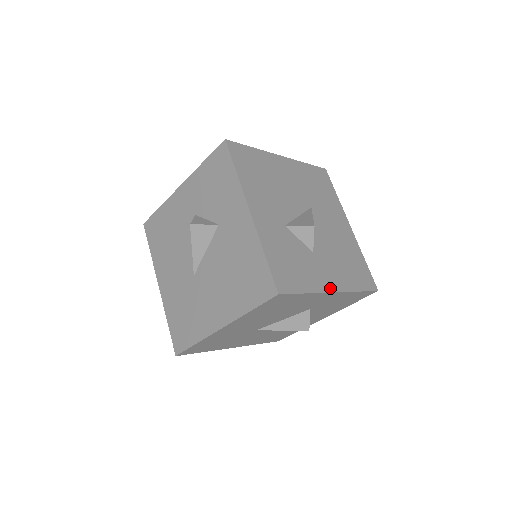
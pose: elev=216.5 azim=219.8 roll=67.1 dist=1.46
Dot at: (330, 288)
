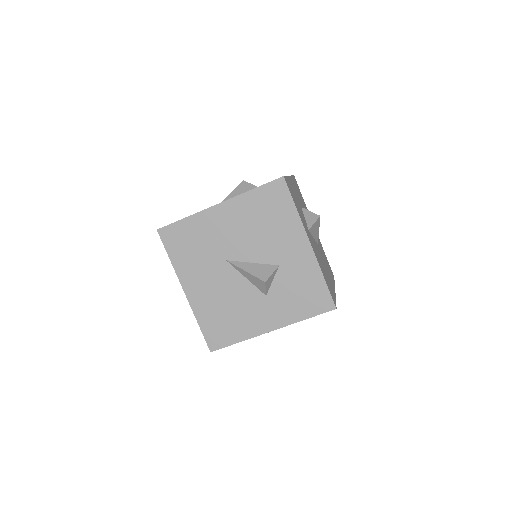
Dot at: (309, 239)
